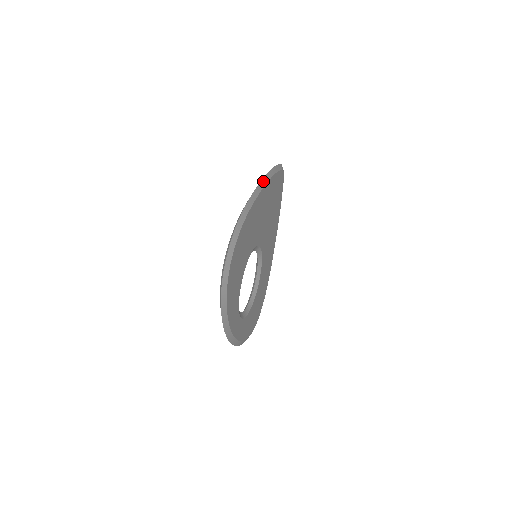
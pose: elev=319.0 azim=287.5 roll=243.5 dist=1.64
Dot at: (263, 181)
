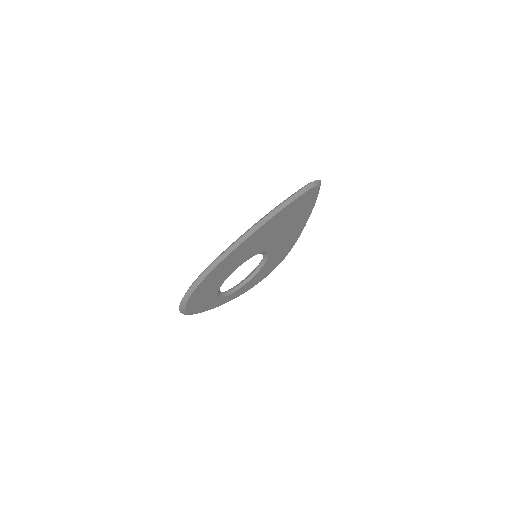
Dot at: (254, 228)
